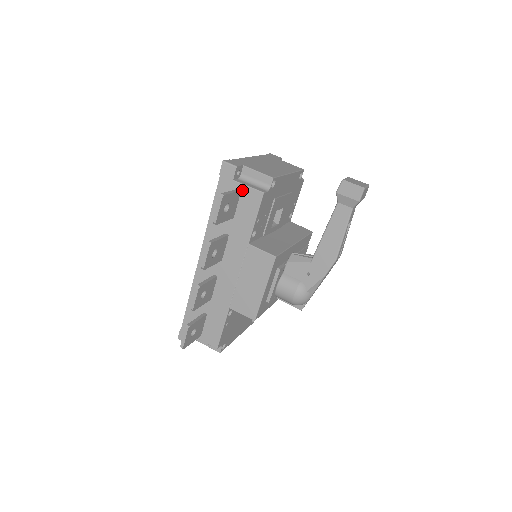
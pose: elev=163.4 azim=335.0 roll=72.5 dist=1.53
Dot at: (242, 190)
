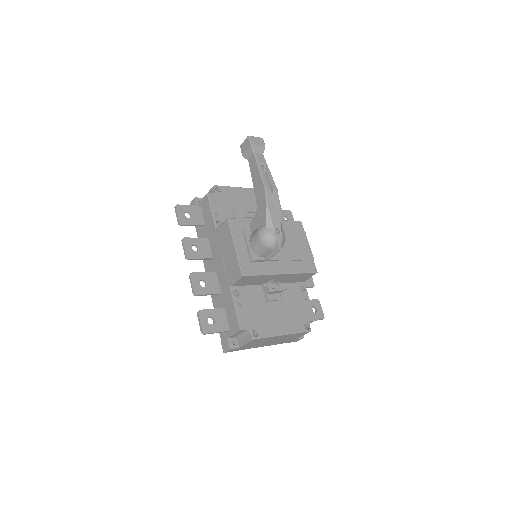
Dot at: (201, 205)
